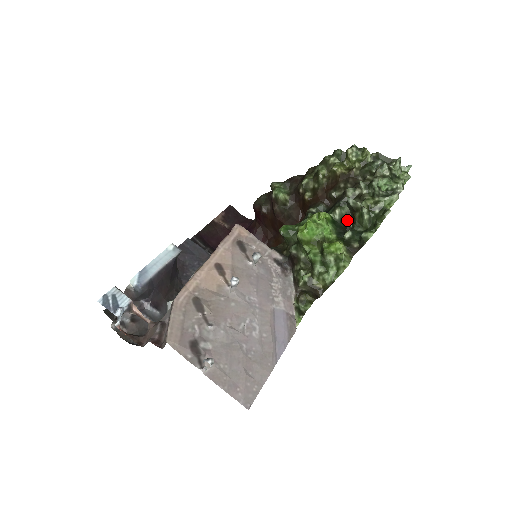
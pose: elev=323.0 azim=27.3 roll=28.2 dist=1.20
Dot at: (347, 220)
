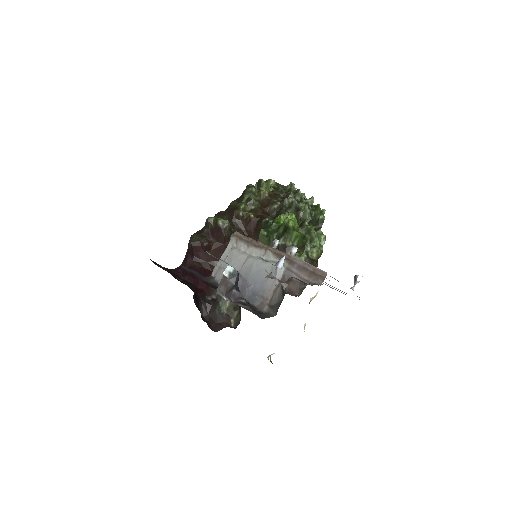
Dot at: occluded
